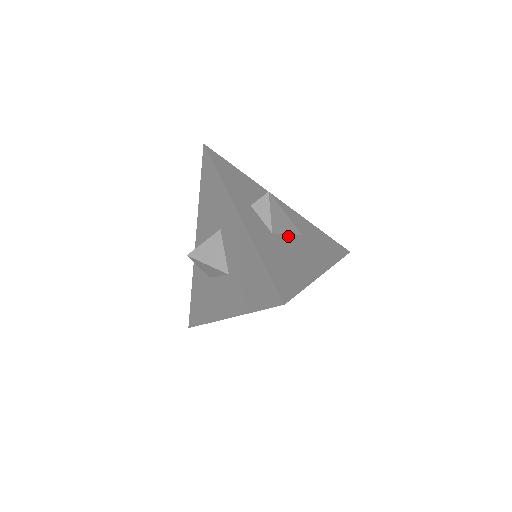
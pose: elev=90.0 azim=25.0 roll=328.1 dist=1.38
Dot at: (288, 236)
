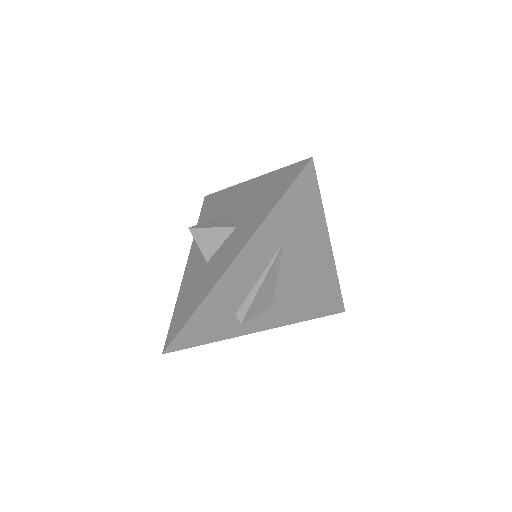
Dot at: occluded
